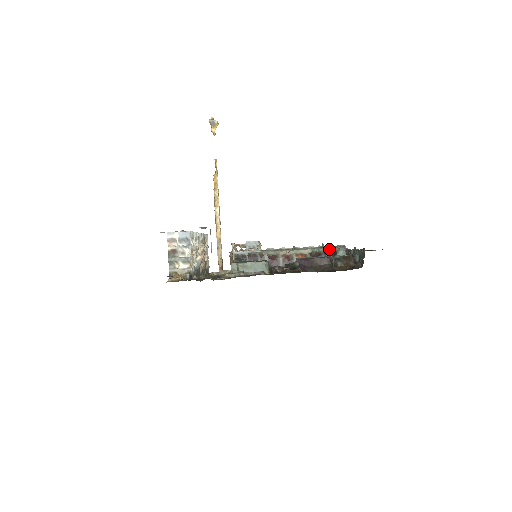
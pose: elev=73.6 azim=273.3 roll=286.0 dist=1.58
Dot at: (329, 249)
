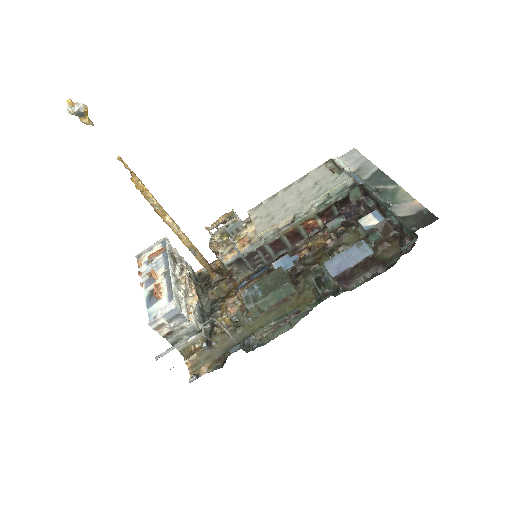
Dot at: (338, 197)
